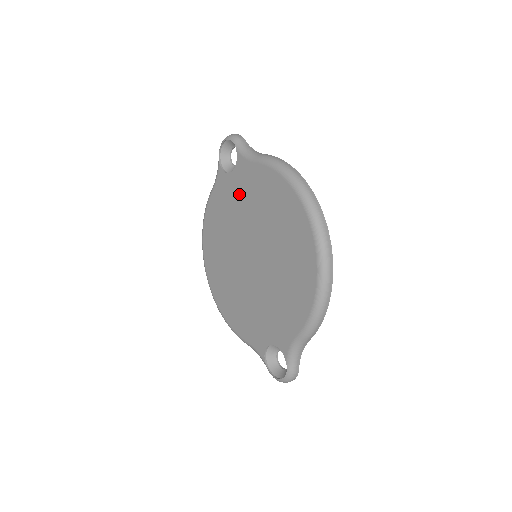
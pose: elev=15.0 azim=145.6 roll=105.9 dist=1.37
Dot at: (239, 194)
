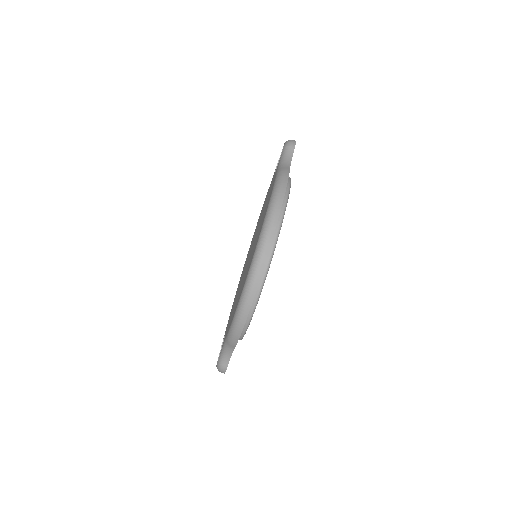
Dot at: occluded
